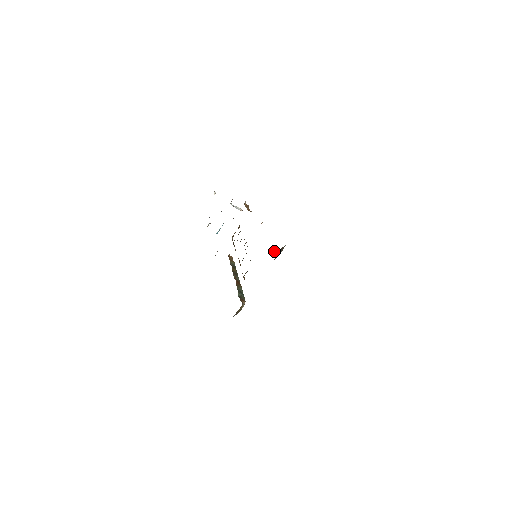
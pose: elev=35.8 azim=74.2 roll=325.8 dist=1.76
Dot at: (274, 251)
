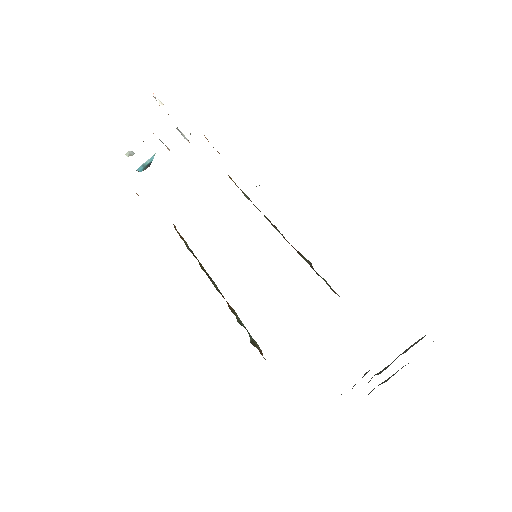
Dot at: occluded
